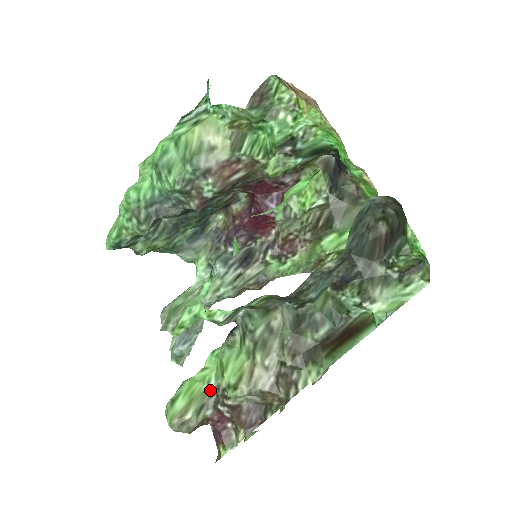
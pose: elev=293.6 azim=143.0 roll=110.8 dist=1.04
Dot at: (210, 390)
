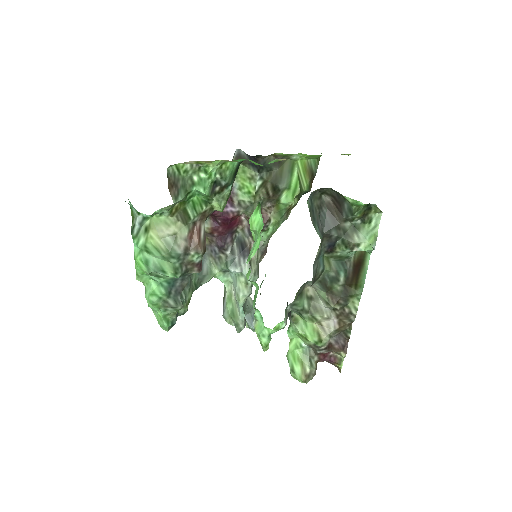
Dot at: (306, 348)
